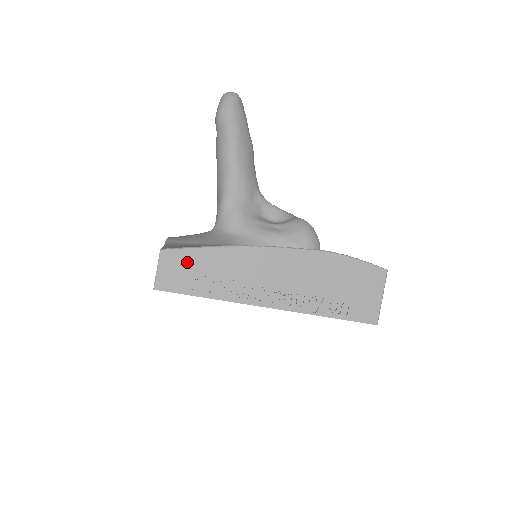
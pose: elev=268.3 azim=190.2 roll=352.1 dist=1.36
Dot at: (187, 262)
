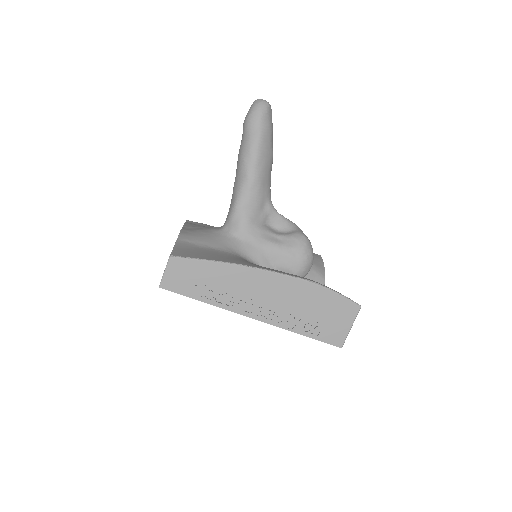
Dot at: (191, 270)
